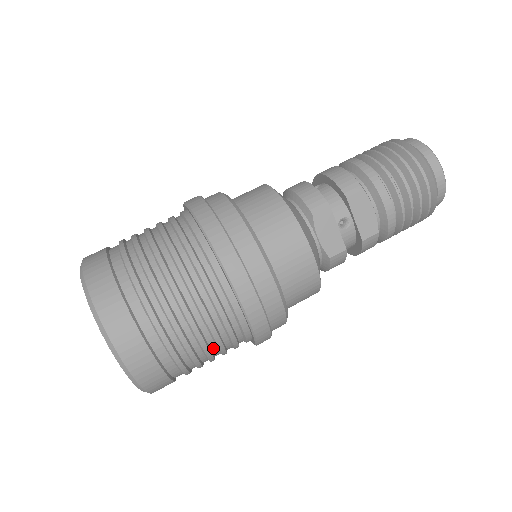
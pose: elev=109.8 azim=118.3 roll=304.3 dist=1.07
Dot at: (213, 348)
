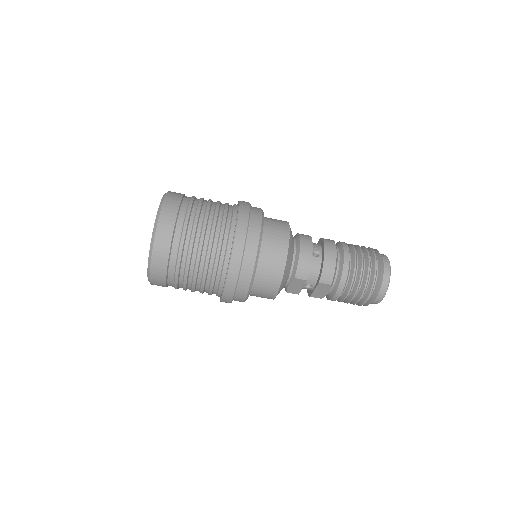
Dot at: occluded
